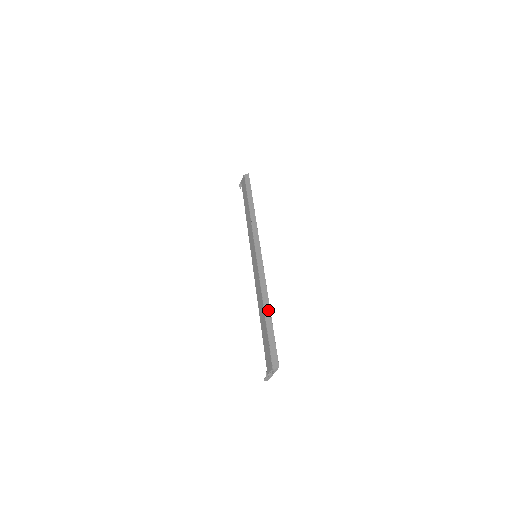
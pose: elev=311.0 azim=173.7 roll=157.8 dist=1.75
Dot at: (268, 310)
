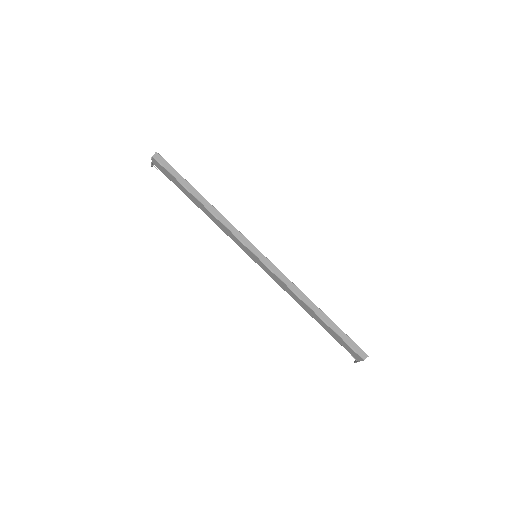
Dot at: (318, 311)
